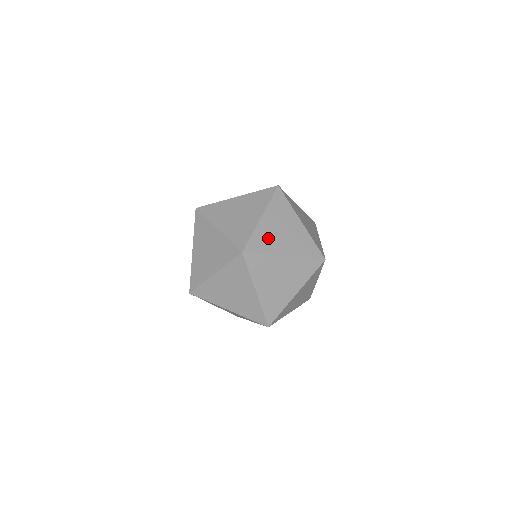
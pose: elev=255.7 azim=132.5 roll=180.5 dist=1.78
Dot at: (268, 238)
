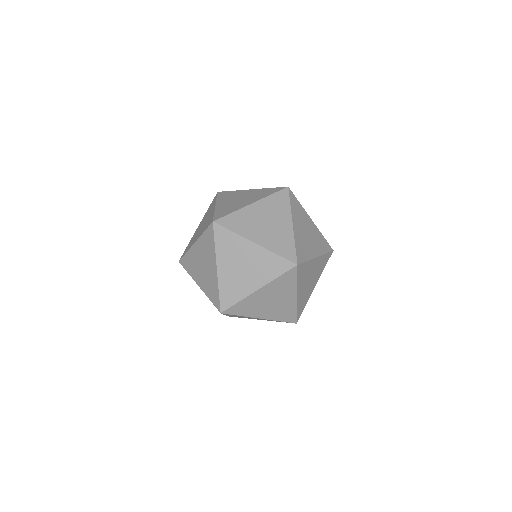
Dot at: occluded
